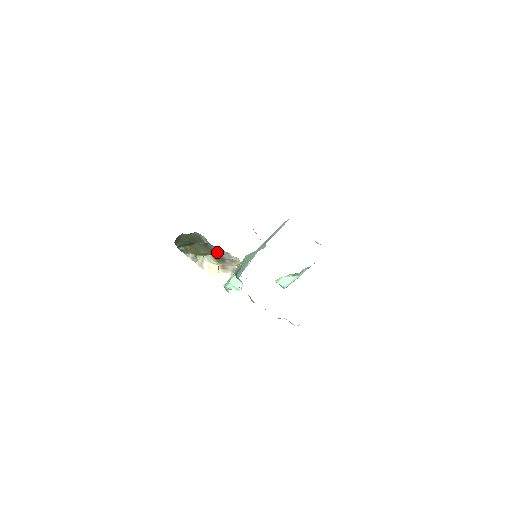
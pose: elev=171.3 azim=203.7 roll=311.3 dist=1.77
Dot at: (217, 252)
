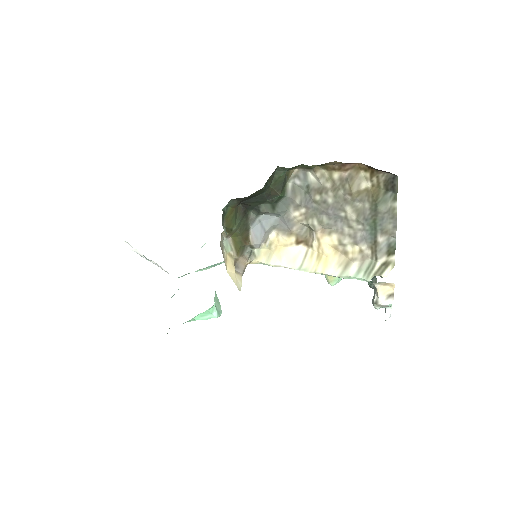
Dot at: (246, 231)
